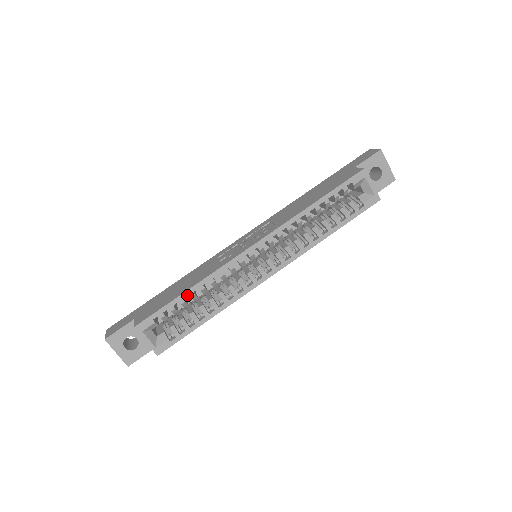
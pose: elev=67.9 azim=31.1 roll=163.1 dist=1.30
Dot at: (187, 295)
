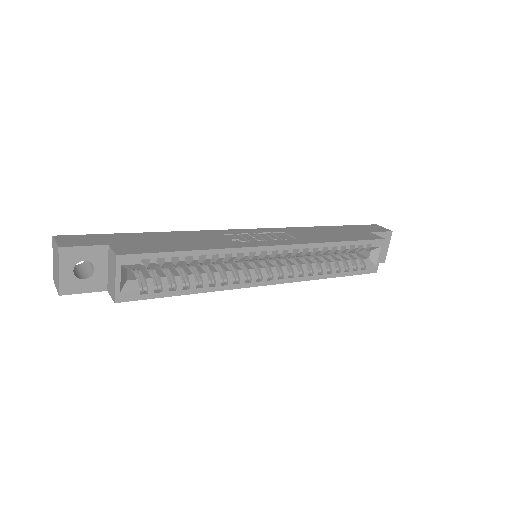
Dot at: (192, 255)
